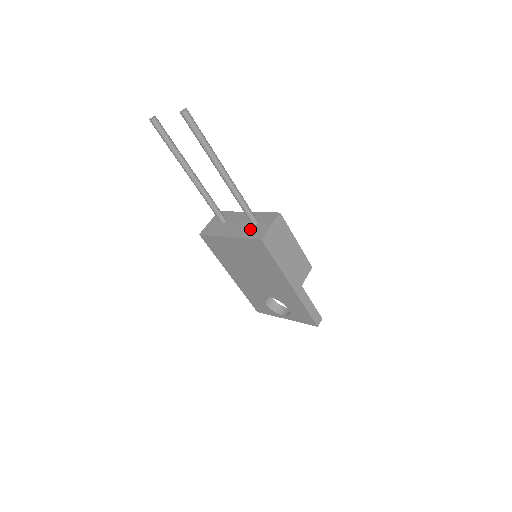
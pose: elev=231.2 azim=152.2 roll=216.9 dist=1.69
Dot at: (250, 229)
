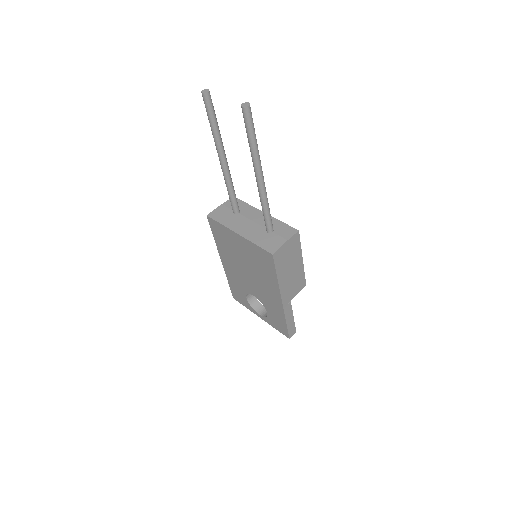
Dot at: (263, 236)
